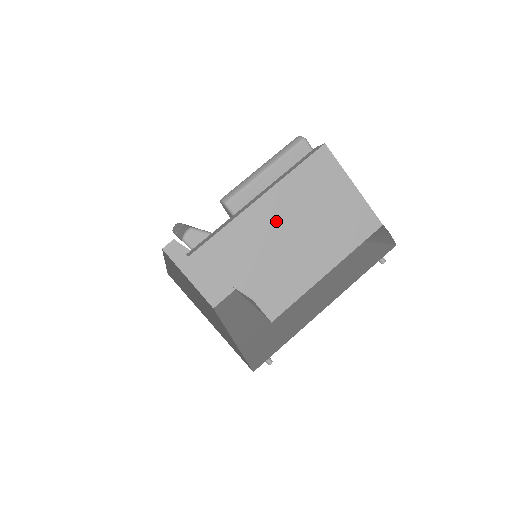
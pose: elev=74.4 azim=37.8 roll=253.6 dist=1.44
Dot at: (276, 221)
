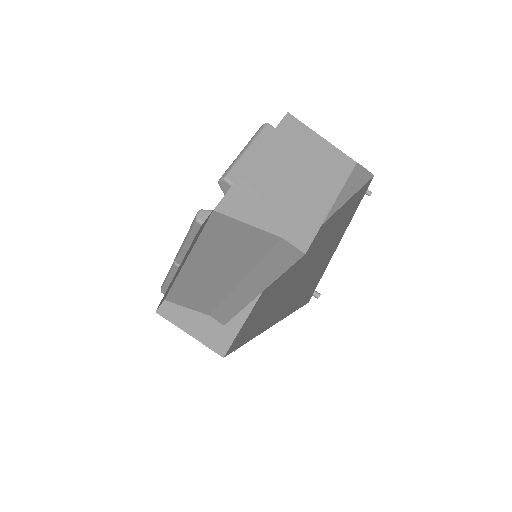
Dot at: (275, 171)
